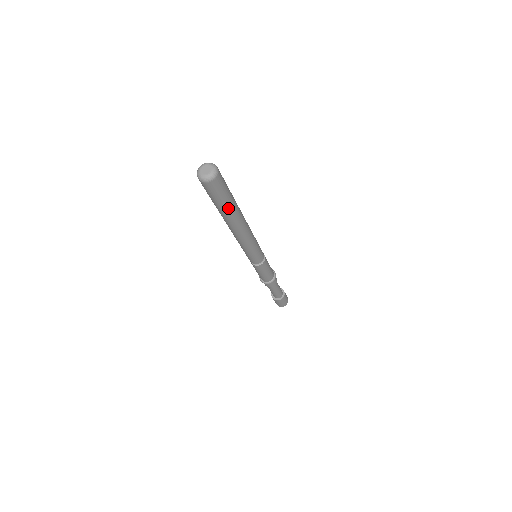
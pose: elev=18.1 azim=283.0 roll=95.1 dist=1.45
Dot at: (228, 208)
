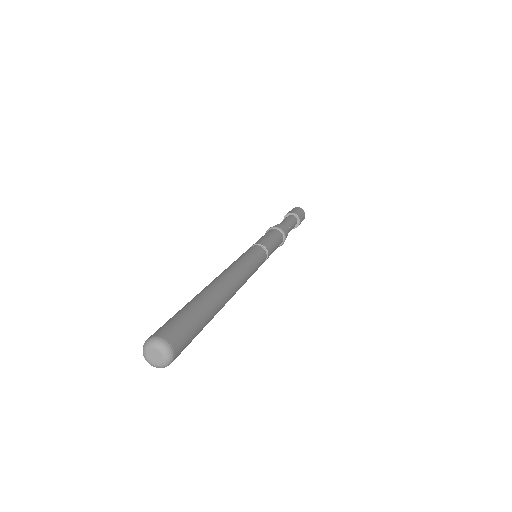
Dot at: occluded
